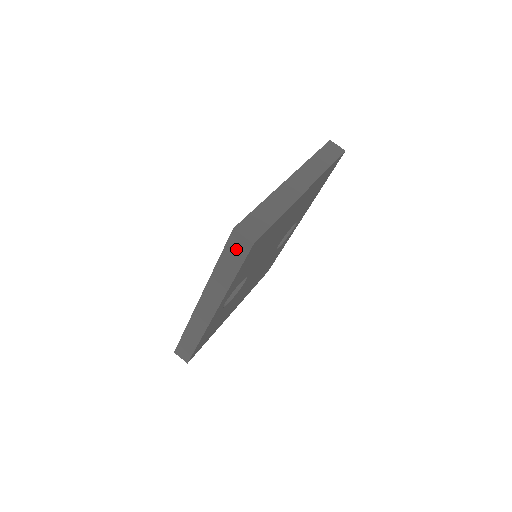
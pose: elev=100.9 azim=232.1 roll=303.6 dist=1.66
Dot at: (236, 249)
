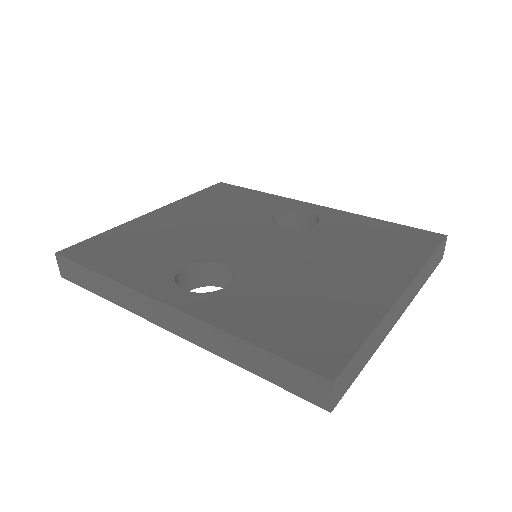
Dot at: (301, 382)
